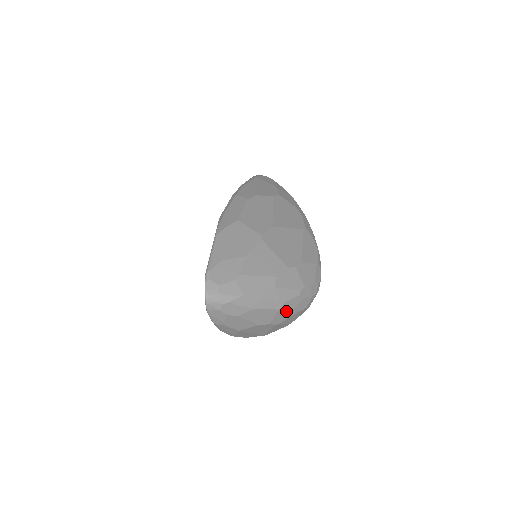
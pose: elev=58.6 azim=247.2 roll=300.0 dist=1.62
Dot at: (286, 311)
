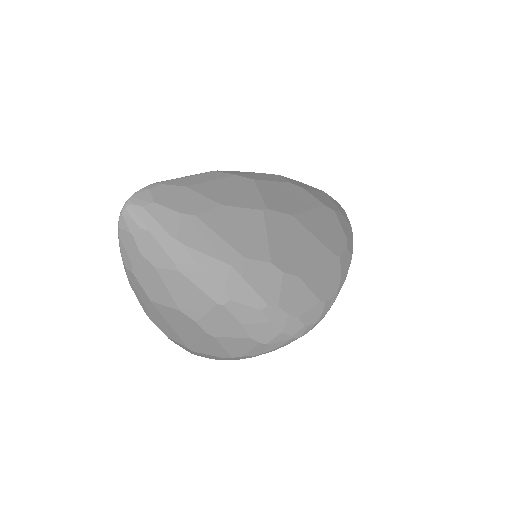
Dot at: (229, 319)
